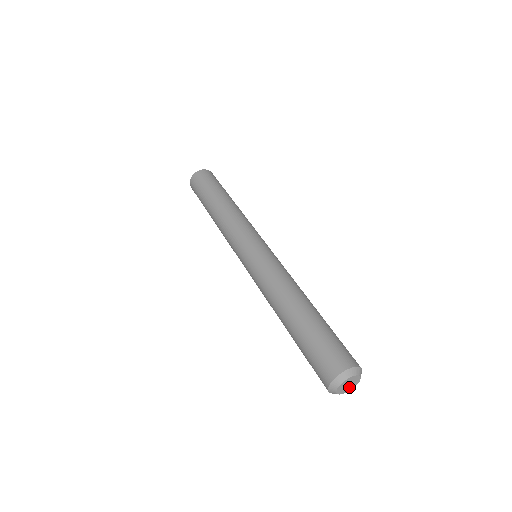
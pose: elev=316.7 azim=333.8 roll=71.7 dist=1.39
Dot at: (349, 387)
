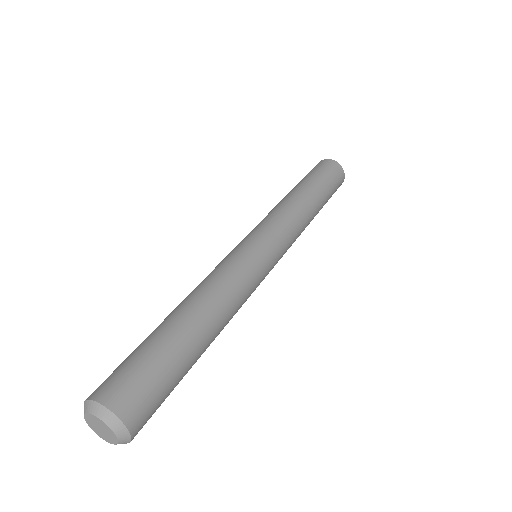
Dot at: (109, 434)
